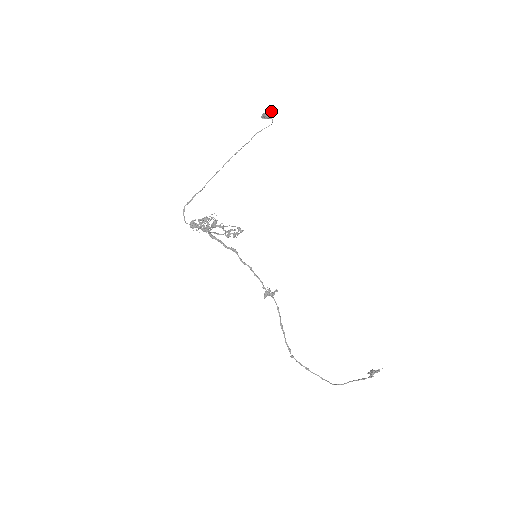
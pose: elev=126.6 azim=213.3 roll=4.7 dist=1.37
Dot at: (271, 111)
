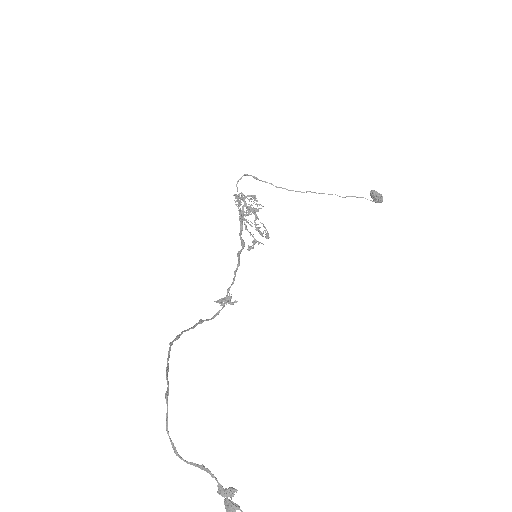
Dot at: (382, 196)
